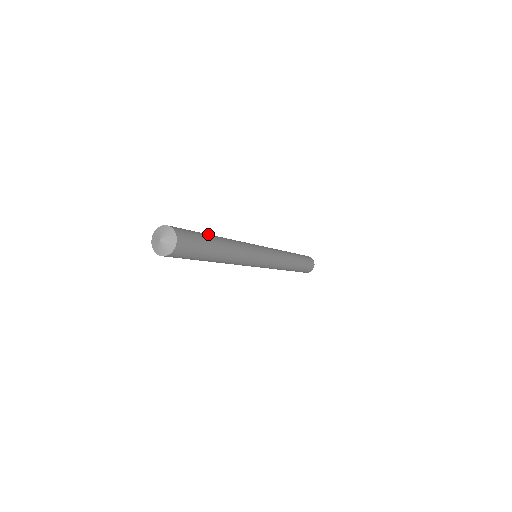
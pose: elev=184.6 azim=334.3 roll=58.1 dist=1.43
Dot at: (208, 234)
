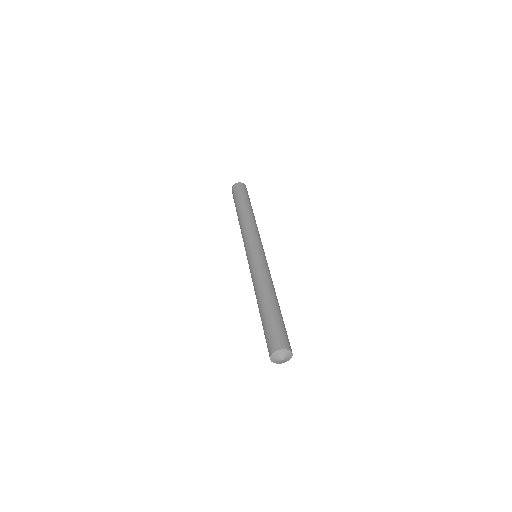
Dot at: (278, 309)
